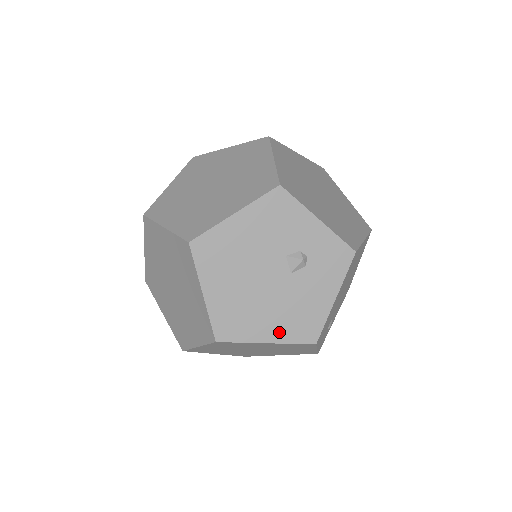
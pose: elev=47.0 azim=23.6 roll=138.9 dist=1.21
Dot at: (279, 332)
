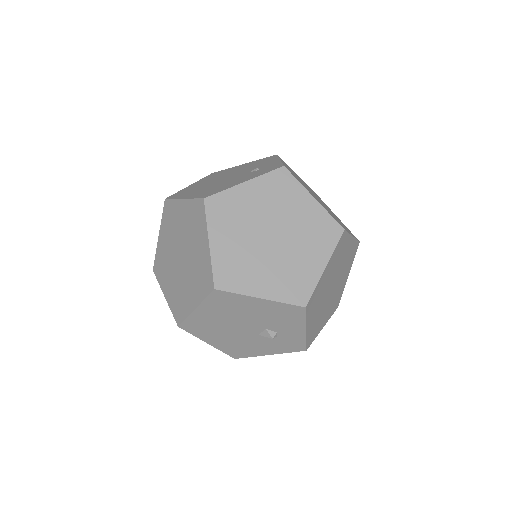
Dot at: (220, 345)
